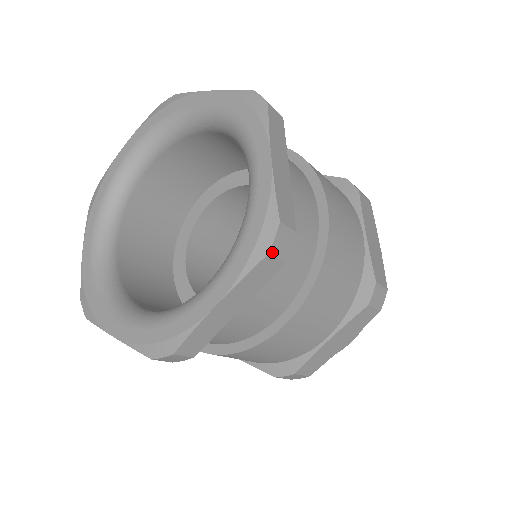
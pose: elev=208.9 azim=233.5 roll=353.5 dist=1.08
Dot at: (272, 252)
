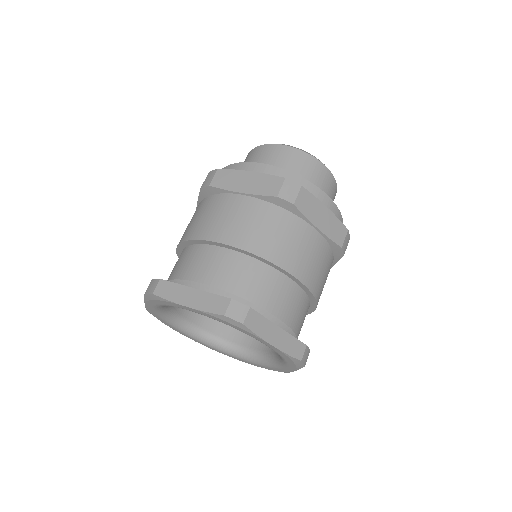
Dot at: (305, 364)
